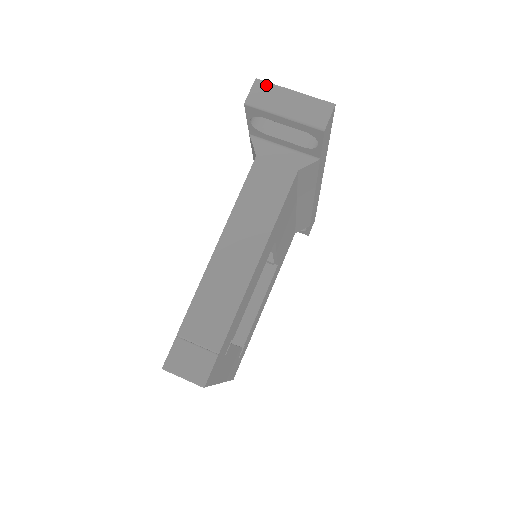
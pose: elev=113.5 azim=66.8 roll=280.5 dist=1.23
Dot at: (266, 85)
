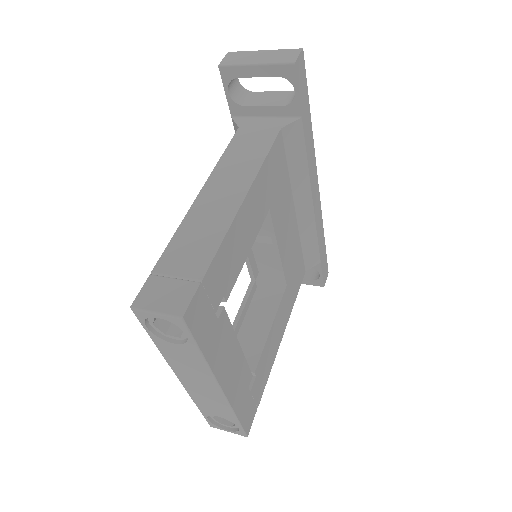
Dot at: (238, 53)
